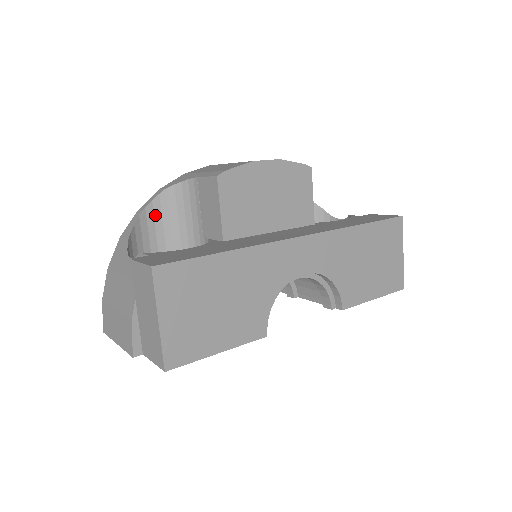
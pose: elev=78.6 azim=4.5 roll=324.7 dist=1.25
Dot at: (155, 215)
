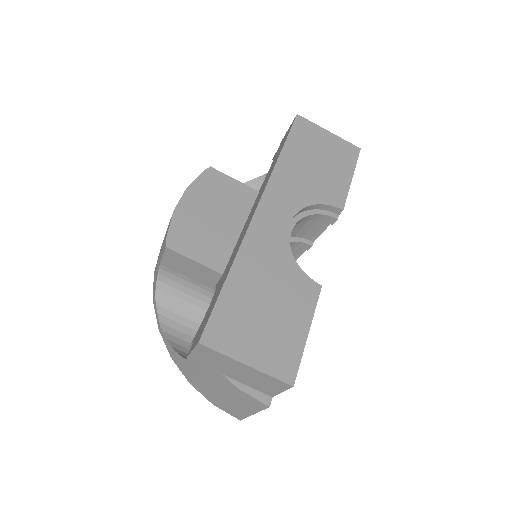
Dot at: (171, 318)
